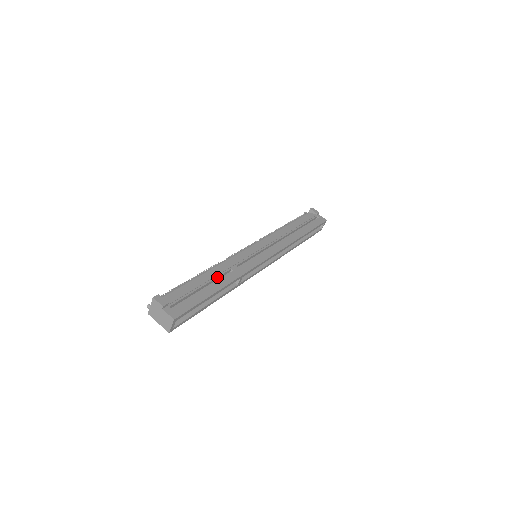
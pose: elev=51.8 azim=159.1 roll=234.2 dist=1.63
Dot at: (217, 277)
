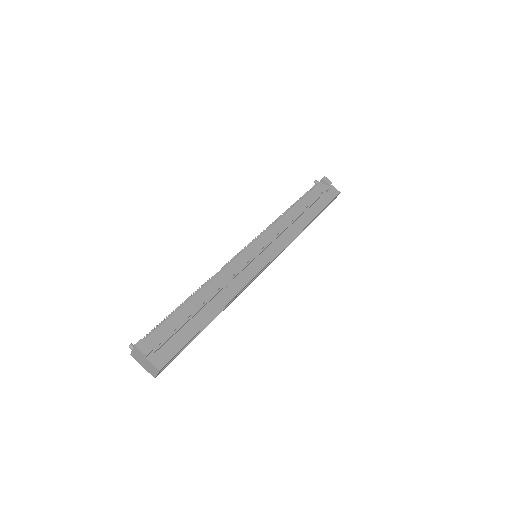
Dot at: (210, 300)
